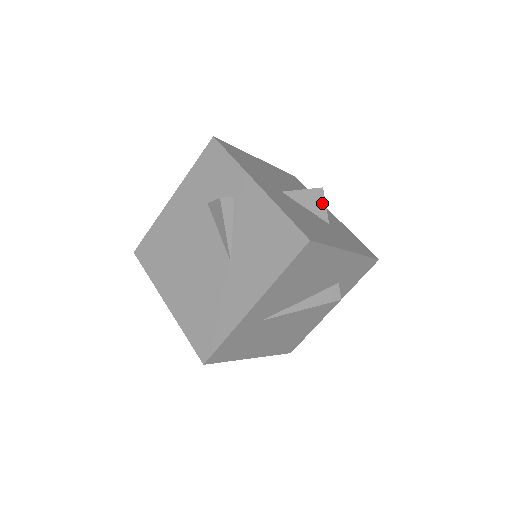
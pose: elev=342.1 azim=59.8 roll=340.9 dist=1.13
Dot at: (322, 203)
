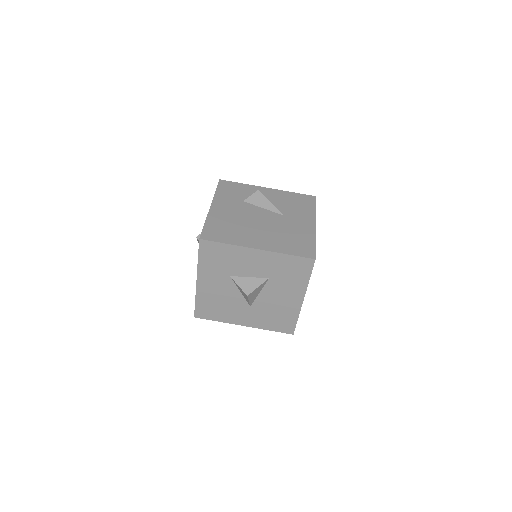
Dot at: occluded
